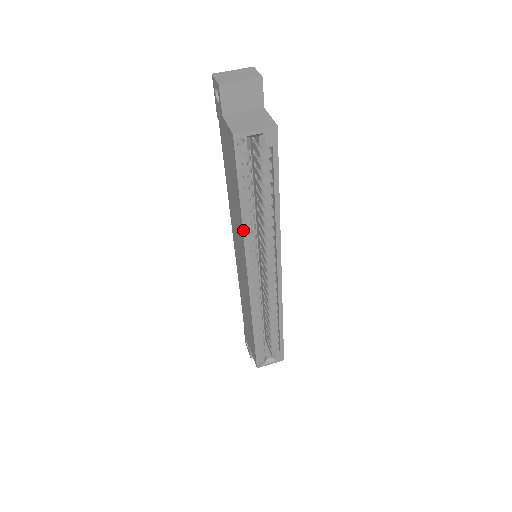
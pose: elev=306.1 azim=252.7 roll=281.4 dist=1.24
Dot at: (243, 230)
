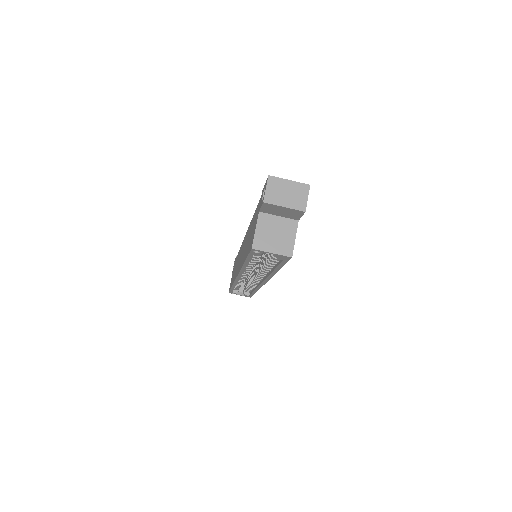
Dot at: (242, 268)
